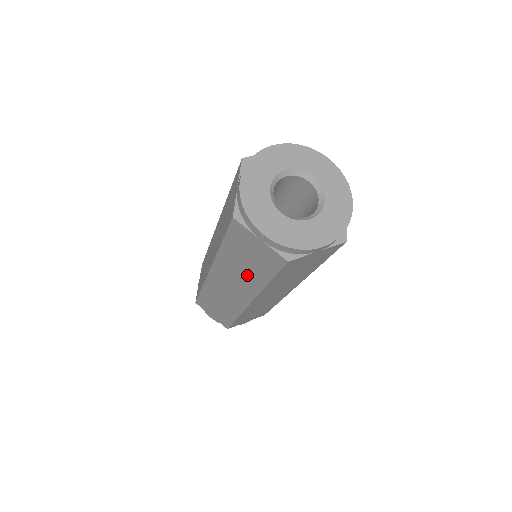
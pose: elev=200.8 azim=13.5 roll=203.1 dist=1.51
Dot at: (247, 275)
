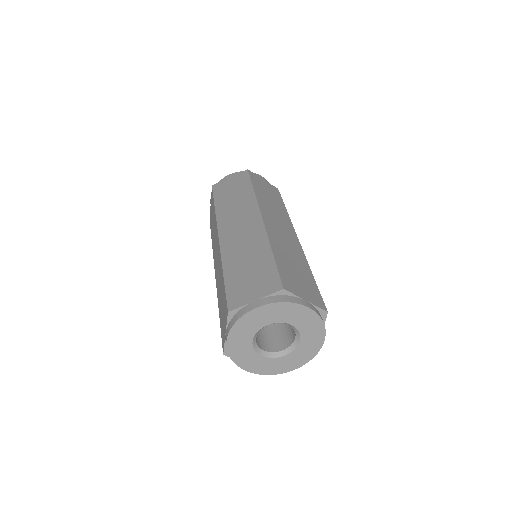
Dot at: occluded
